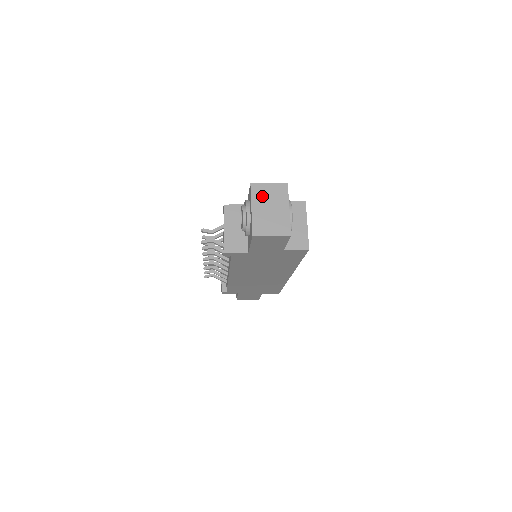
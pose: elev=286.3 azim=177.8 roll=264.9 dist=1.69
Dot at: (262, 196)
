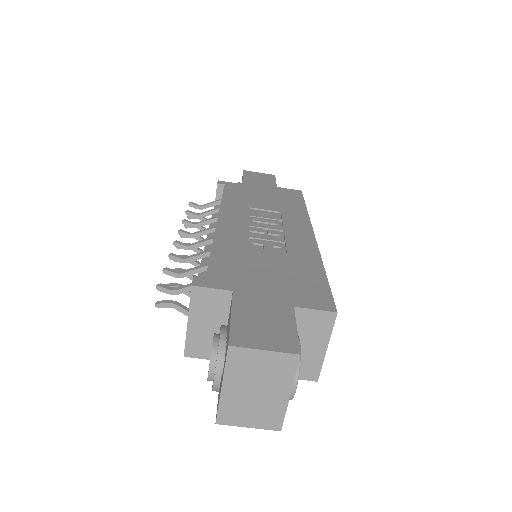
Dot at: (246, 369)
